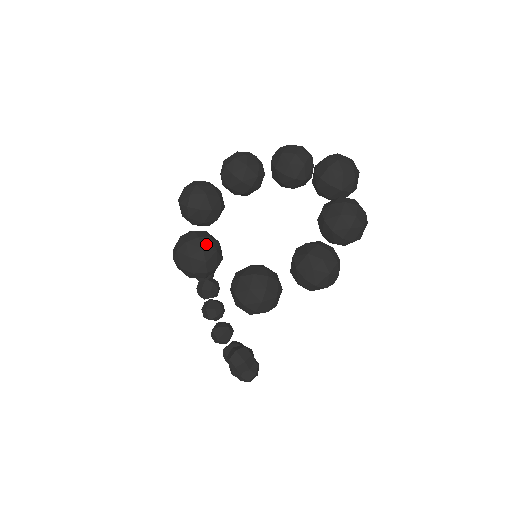
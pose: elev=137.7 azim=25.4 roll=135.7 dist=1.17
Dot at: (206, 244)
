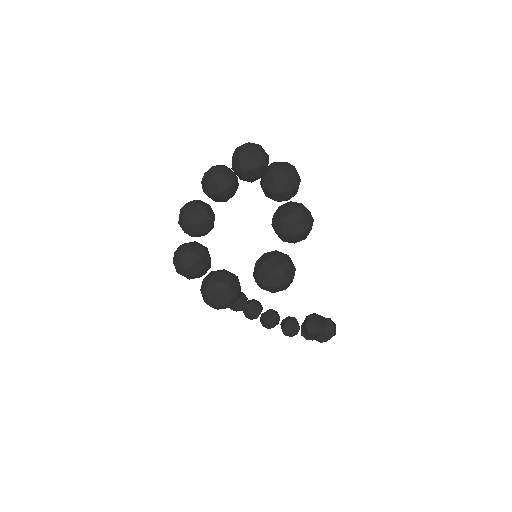
Dot at: (219, 278)
